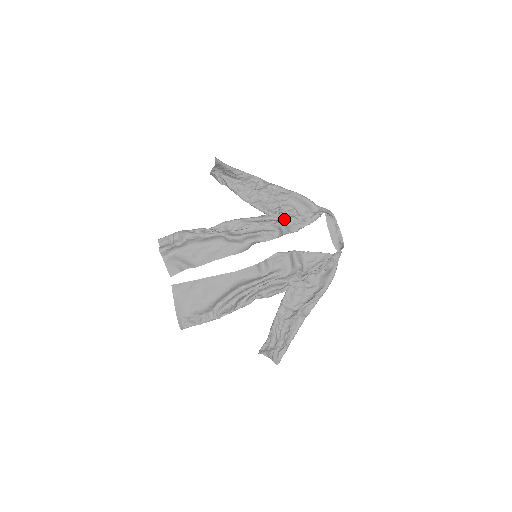
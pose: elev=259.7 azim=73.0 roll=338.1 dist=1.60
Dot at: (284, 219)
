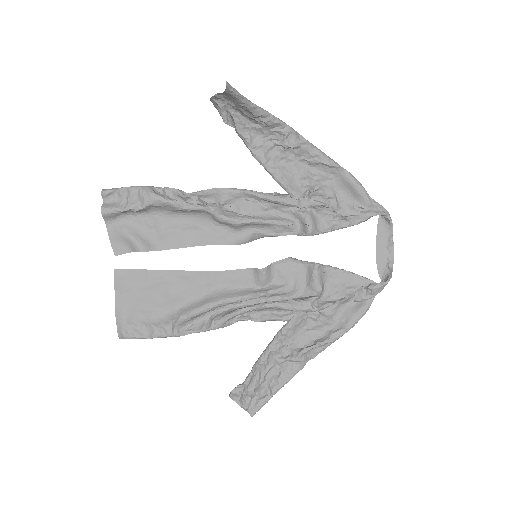
Dot at: (314, 207)
